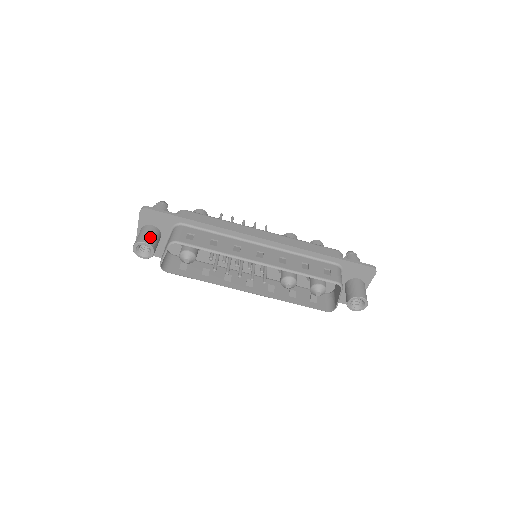
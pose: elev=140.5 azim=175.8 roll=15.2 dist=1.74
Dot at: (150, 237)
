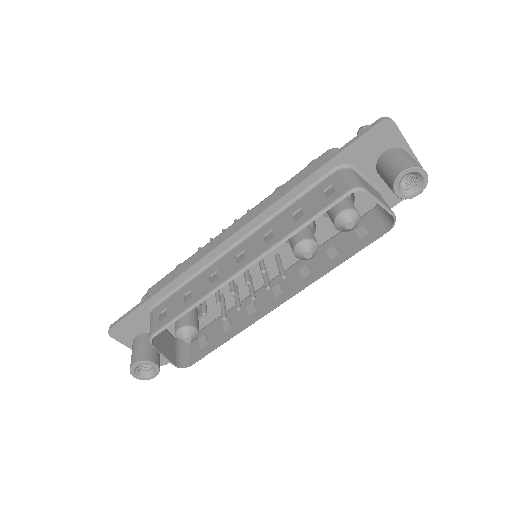
Dot at: (138, 352)
